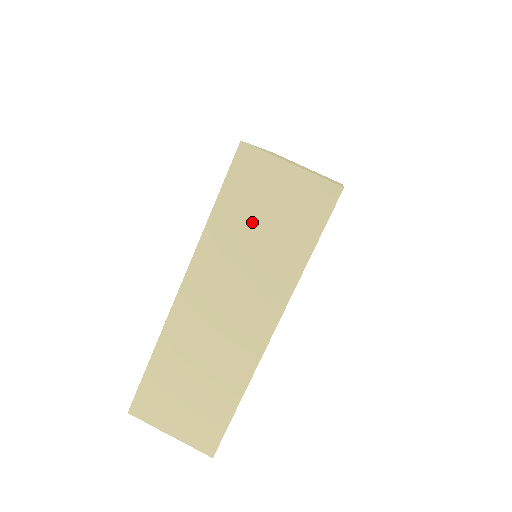
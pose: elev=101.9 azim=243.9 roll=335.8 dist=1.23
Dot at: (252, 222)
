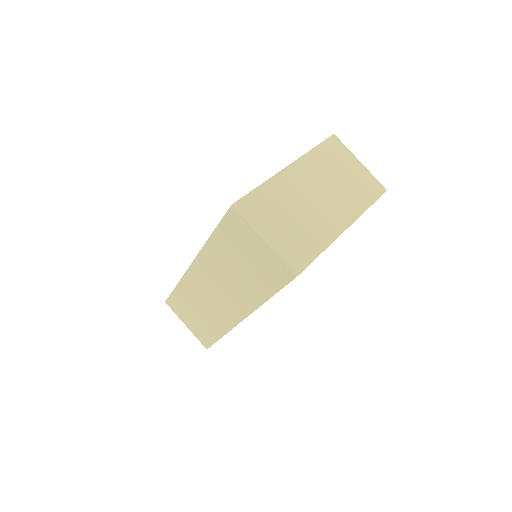
Dot at: (235, 257)
